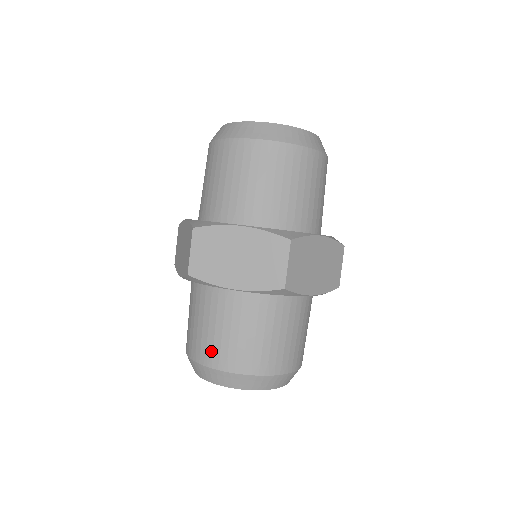
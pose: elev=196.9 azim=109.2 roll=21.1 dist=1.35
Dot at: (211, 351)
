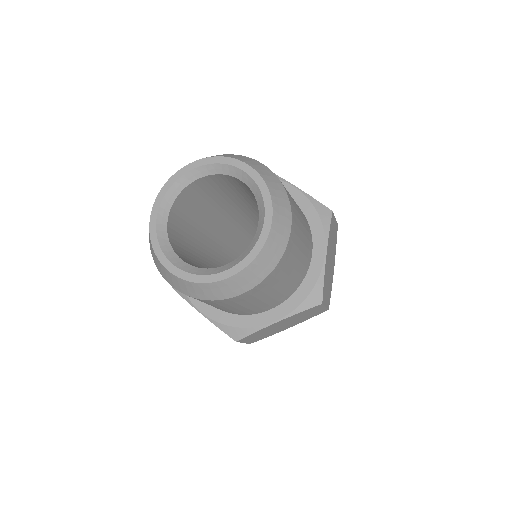
Dot at: occluded
